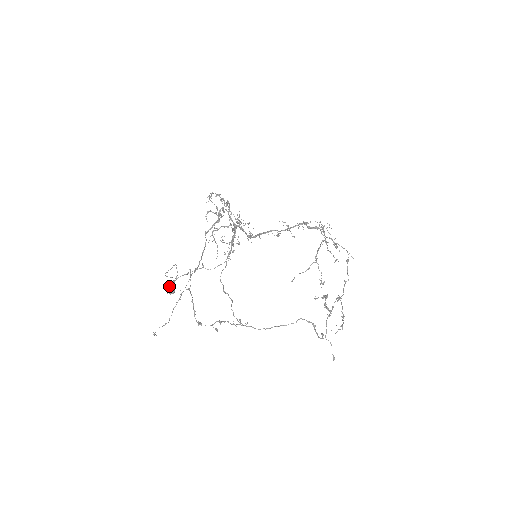
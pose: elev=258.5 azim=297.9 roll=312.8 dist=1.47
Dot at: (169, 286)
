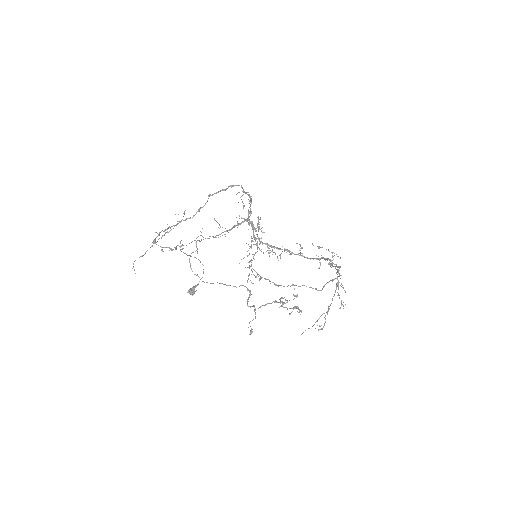
Dot at: (192, 287)
